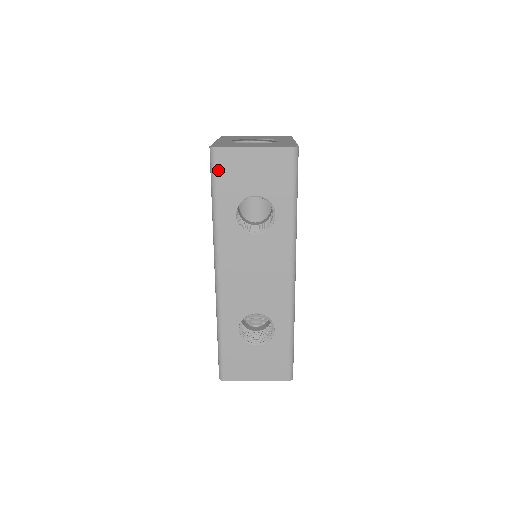
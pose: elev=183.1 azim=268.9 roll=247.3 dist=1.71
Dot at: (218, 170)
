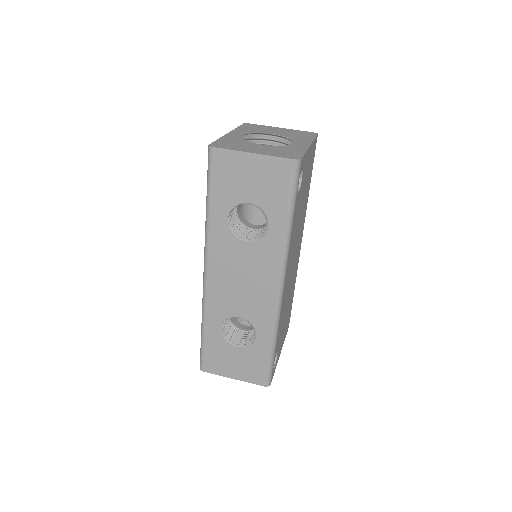
Dot at: (214, 171)
